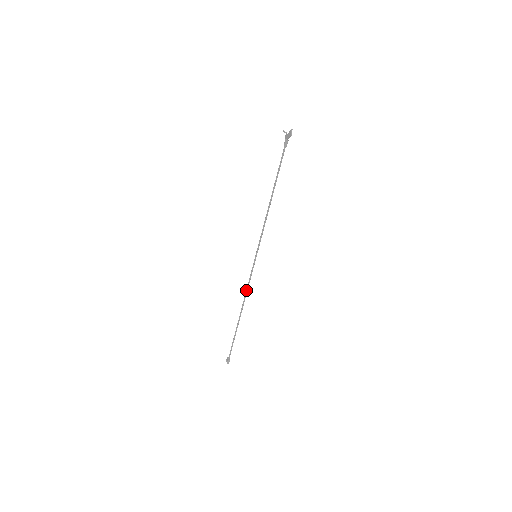
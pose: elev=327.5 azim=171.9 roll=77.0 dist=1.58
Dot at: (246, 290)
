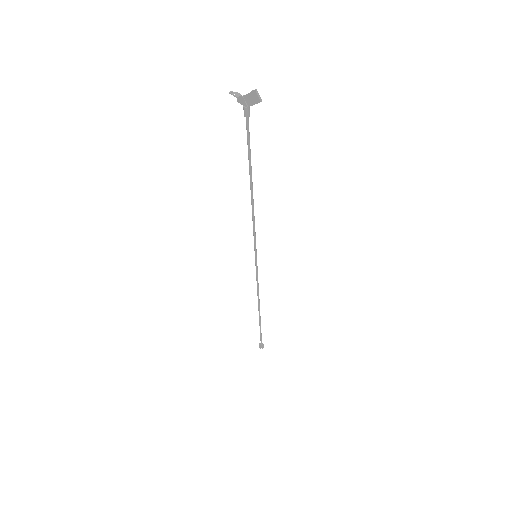
Dot at: (257, 290)
